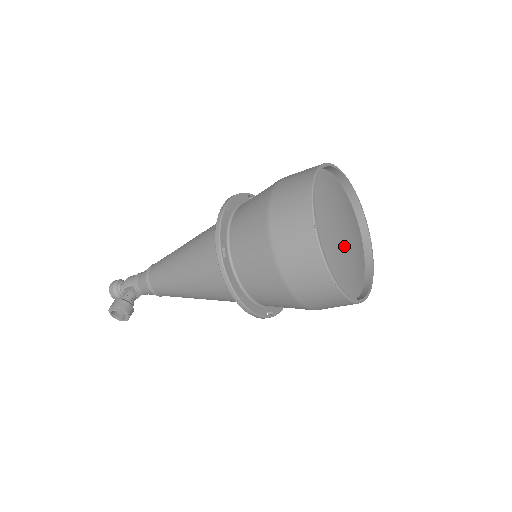
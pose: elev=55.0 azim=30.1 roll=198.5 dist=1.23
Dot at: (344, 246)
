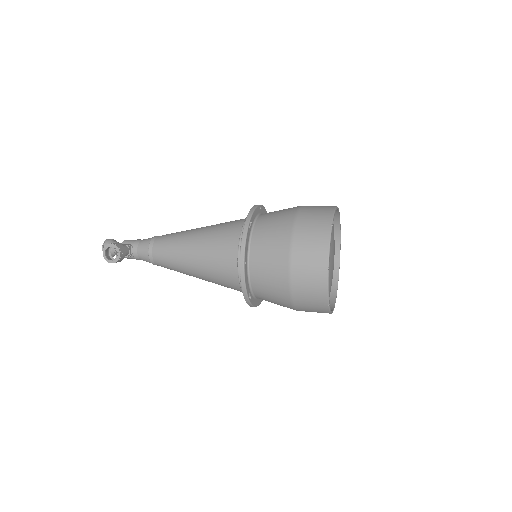
Dot at: (331, 266)
